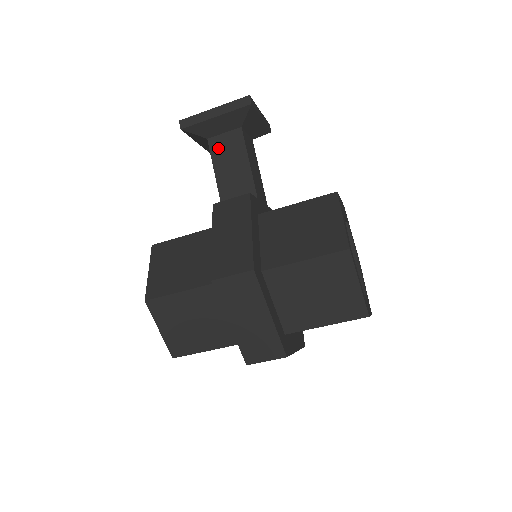
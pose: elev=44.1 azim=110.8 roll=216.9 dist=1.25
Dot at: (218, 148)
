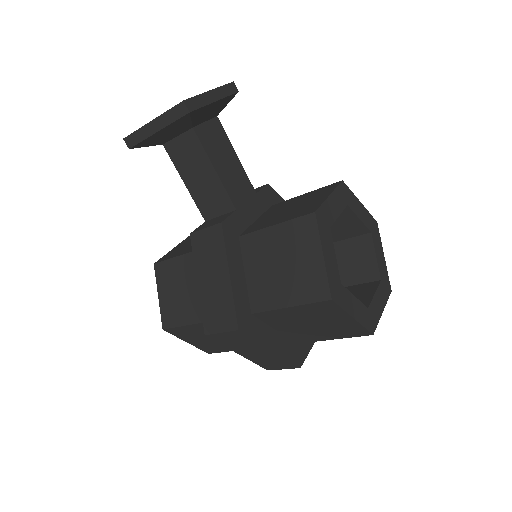
Dot at: (177, 155)
